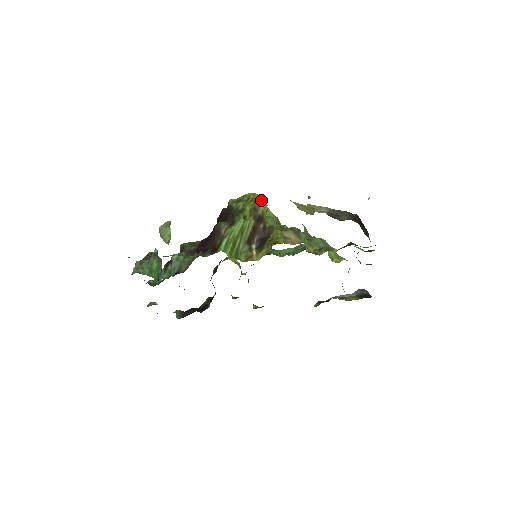
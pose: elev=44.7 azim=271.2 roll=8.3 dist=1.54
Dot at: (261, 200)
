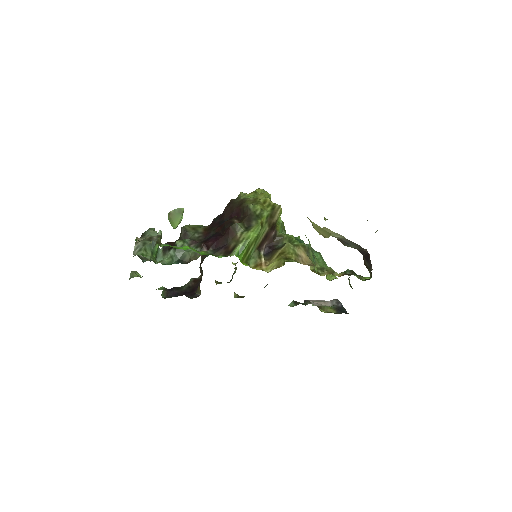
Dot at: (278, 208)
